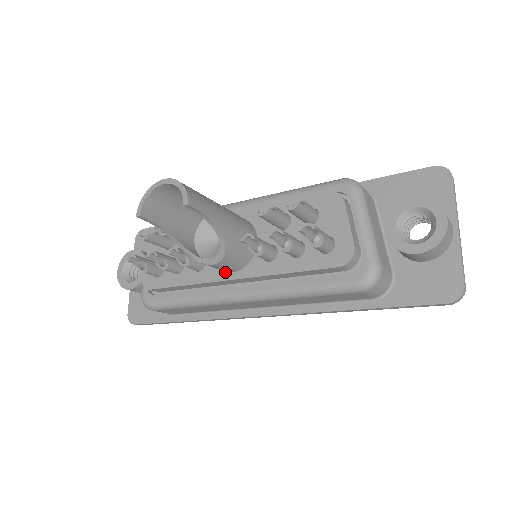
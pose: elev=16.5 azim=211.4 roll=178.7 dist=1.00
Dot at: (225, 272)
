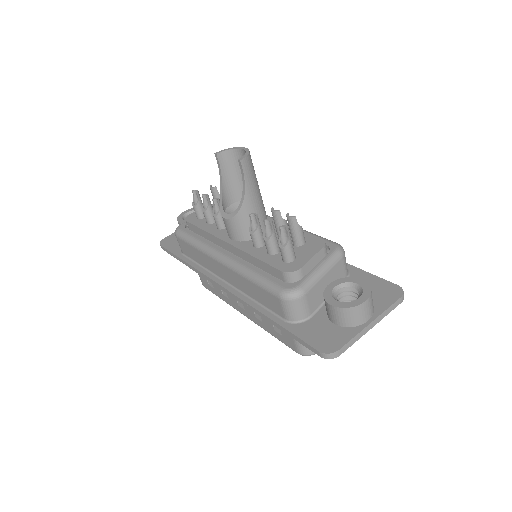
Dot at: (229, 237)
